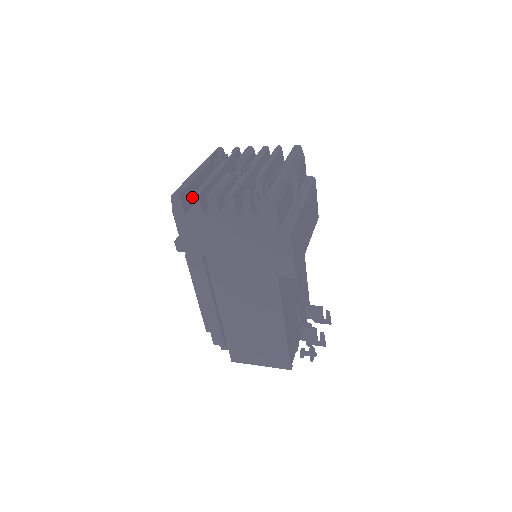
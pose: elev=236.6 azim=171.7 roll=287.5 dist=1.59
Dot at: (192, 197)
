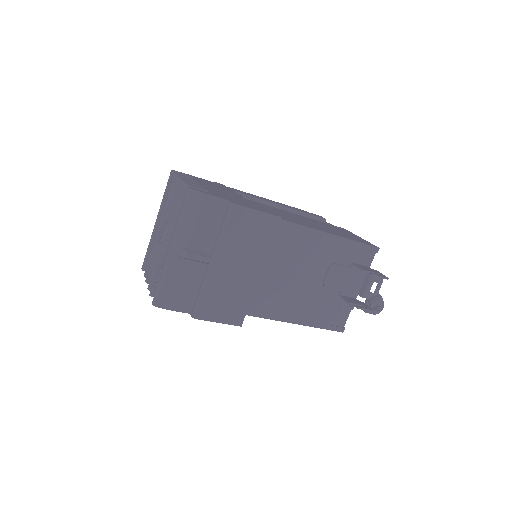
Dot at: occluded
